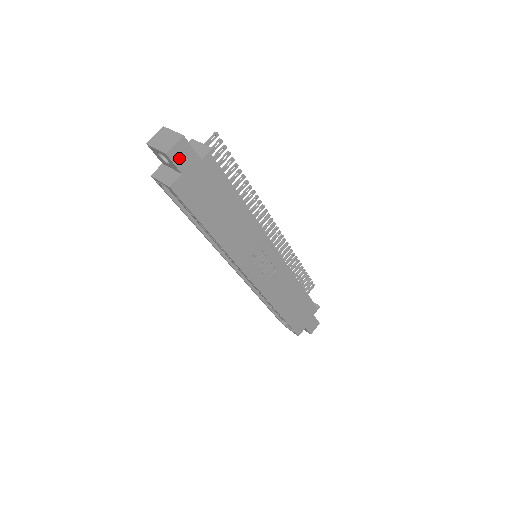
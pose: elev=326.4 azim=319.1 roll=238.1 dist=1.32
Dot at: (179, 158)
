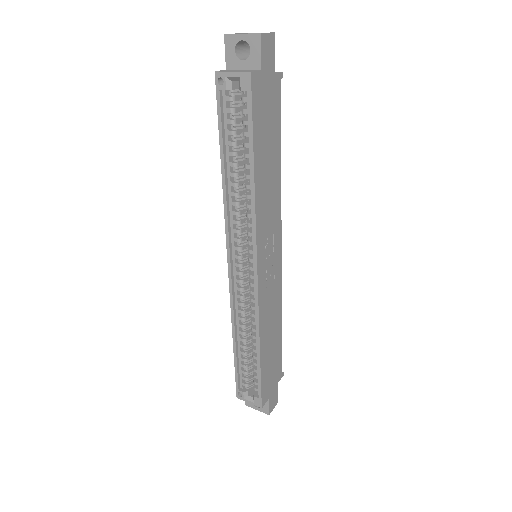
Dot at: (265, 51)
